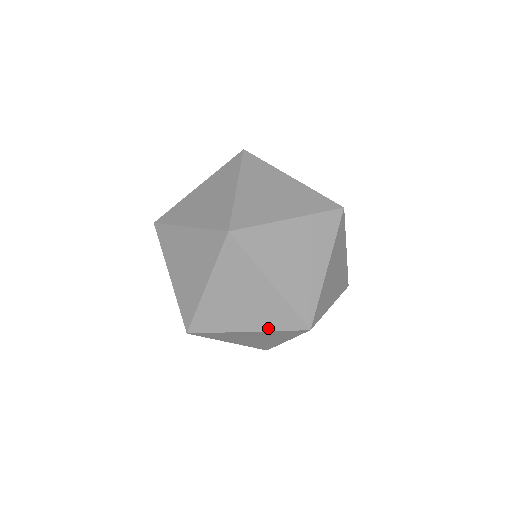
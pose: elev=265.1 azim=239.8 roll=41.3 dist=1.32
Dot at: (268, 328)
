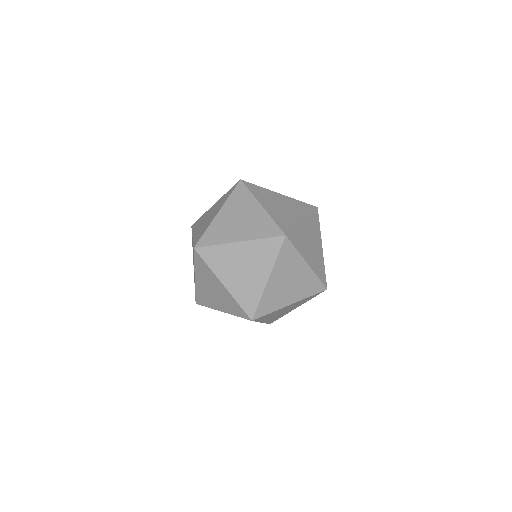
Dot at: occluded
